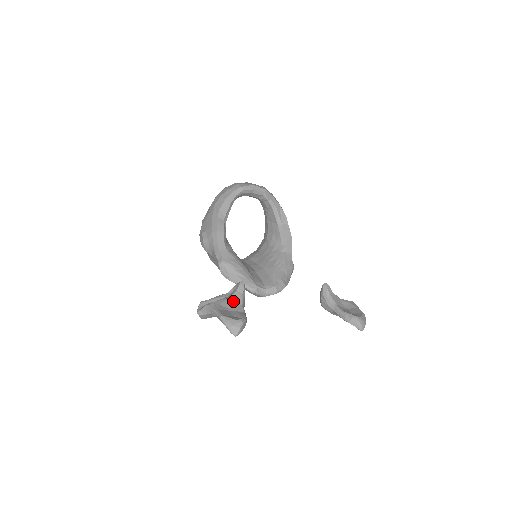
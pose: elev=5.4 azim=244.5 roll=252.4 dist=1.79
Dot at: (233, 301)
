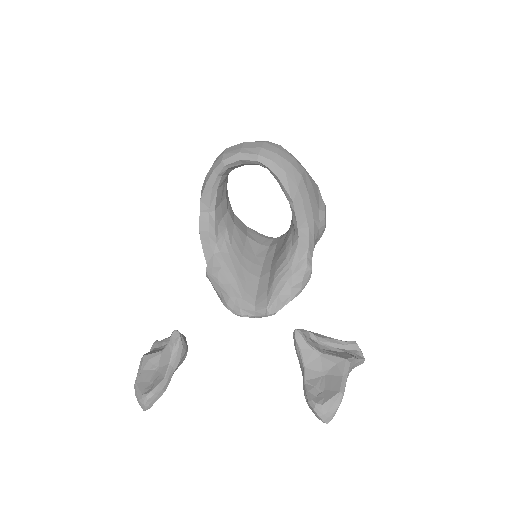
Dot at: (163, 356)
